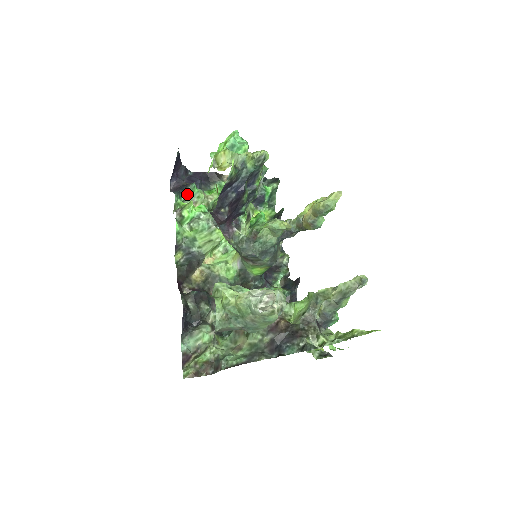
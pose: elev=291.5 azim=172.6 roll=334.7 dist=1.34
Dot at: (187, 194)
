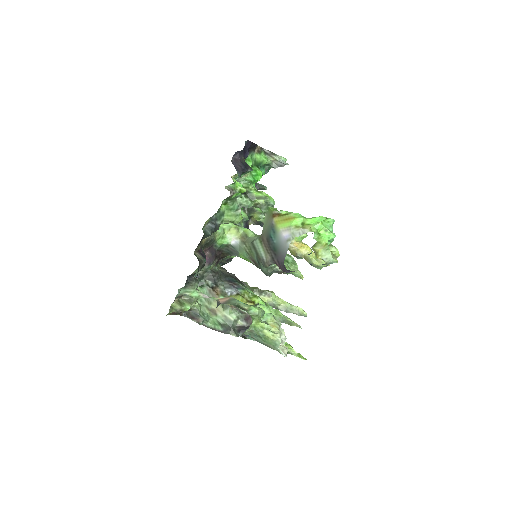
Dot at: (242, 175)
